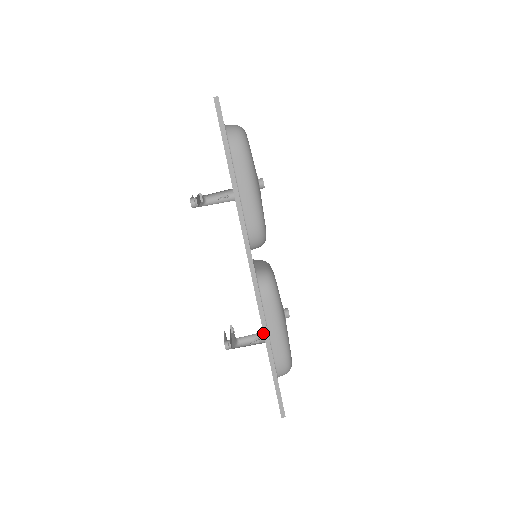
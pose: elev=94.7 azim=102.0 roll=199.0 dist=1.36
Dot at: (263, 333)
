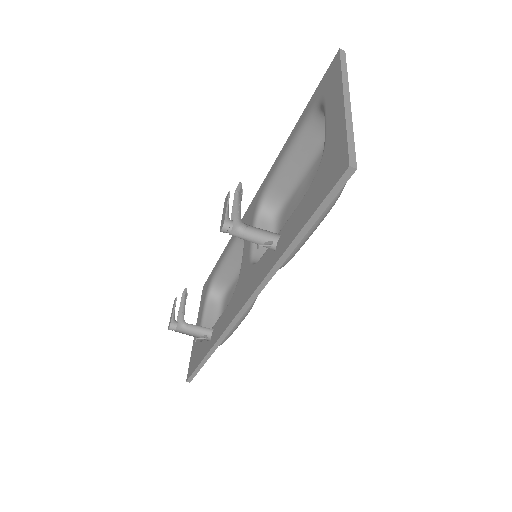
Dot at: (214, 344)
